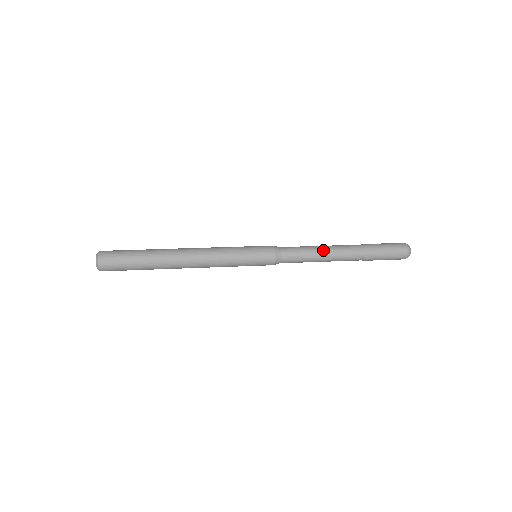
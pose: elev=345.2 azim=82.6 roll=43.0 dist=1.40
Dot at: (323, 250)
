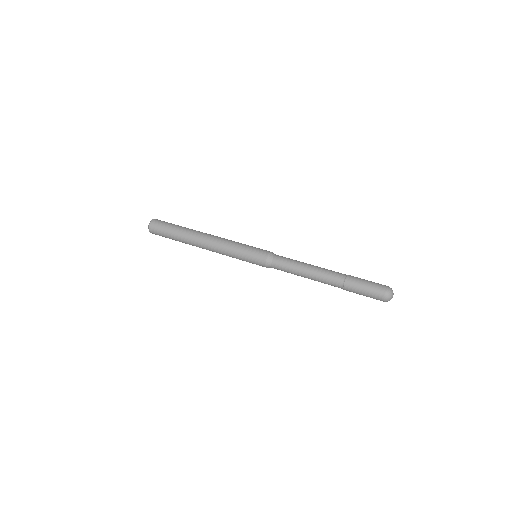
Dot at: (309, 266)
